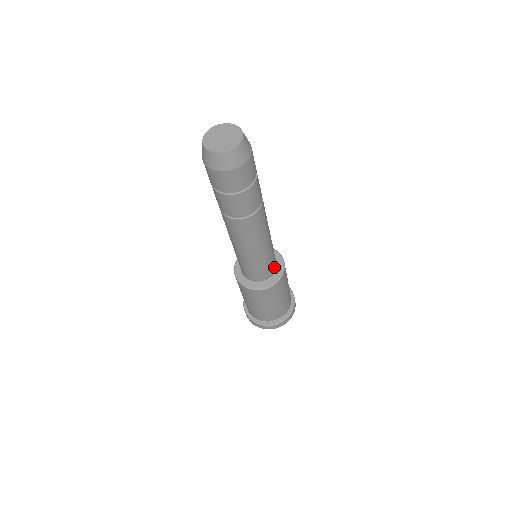
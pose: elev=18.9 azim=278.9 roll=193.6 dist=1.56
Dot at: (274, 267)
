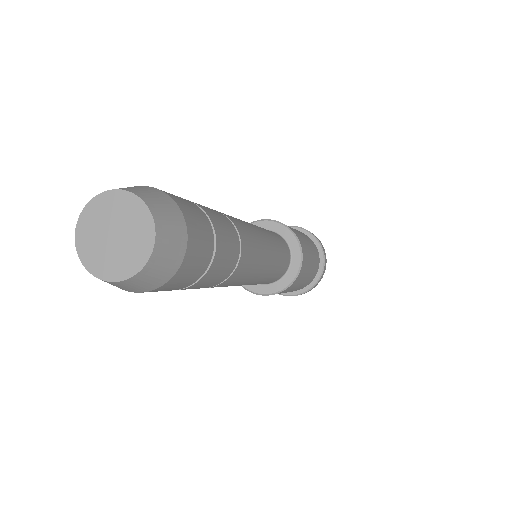
Dot at: (282, 272)
